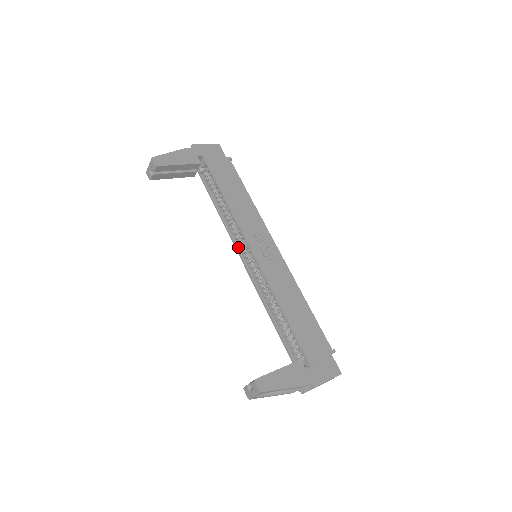
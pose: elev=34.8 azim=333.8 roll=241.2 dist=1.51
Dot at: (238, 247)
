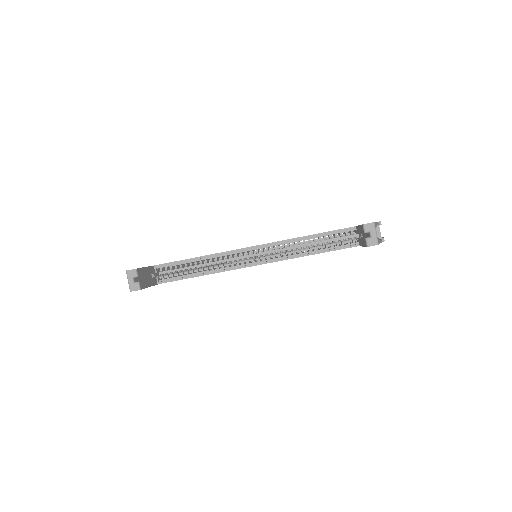
Dot at: (241, 266)
